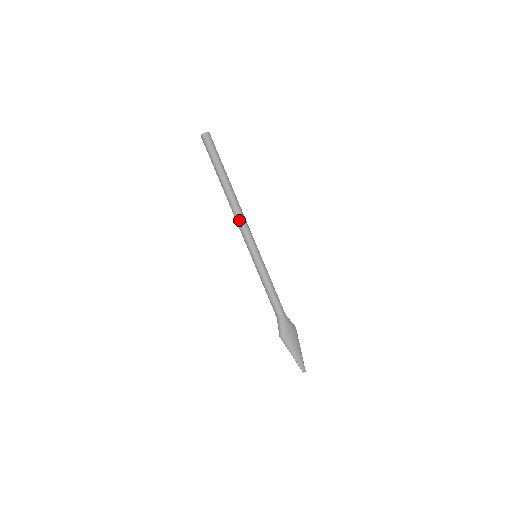
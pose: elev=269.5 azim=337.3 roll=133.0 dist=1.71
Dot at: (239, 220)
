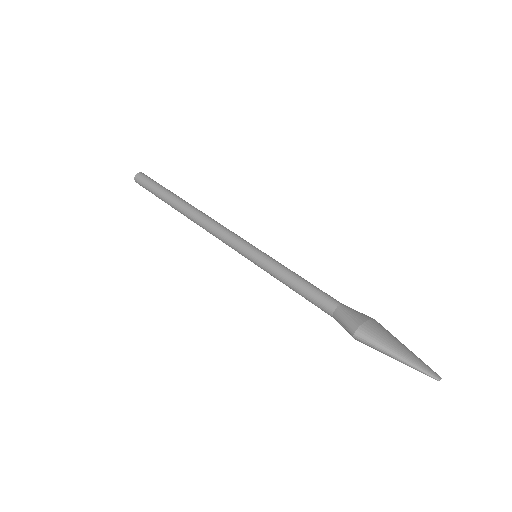
Dot at: (212, 226)
